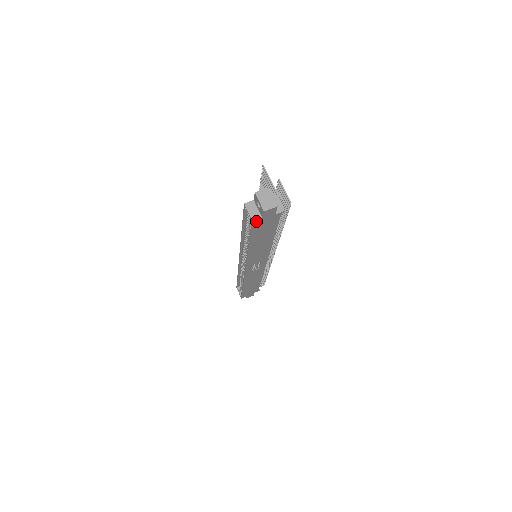
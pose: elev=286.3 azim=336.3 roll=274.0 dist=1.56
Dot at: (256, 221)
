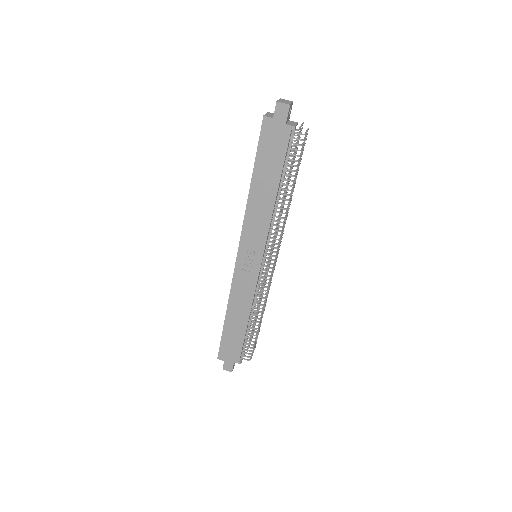
Dot at: (267, 118)
